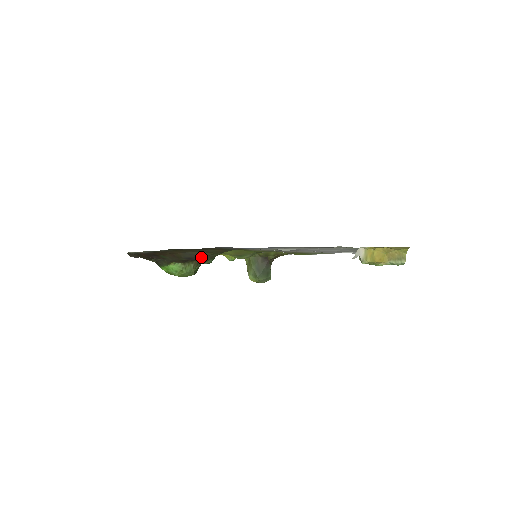
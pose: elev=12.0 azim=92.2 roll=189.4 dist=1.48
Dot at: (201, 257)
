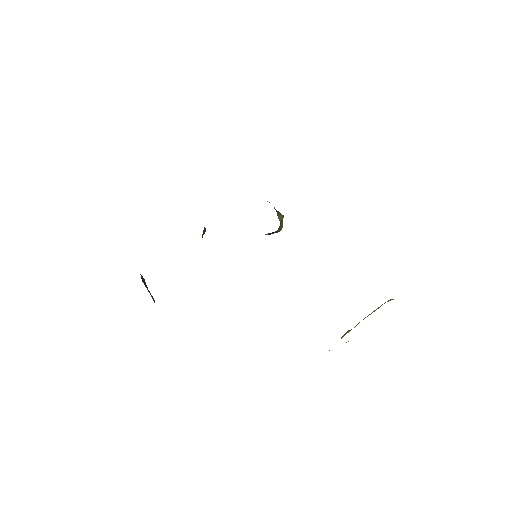
Dot at: occluded
